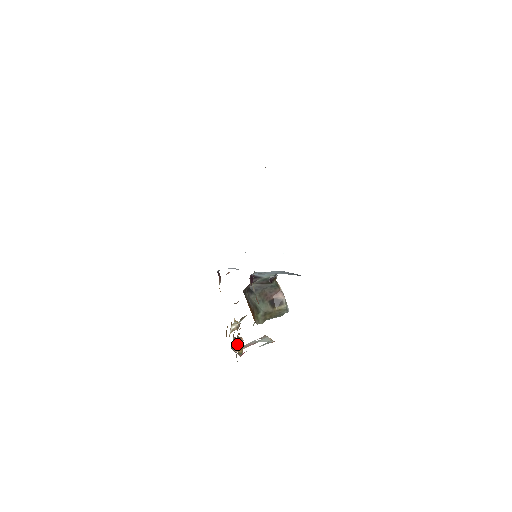
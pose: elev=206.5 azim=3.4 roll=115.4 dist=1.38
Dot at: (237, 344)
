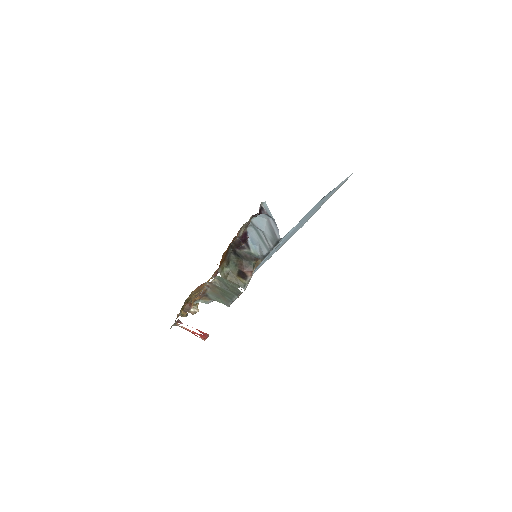
Dot at: (186, 306)
